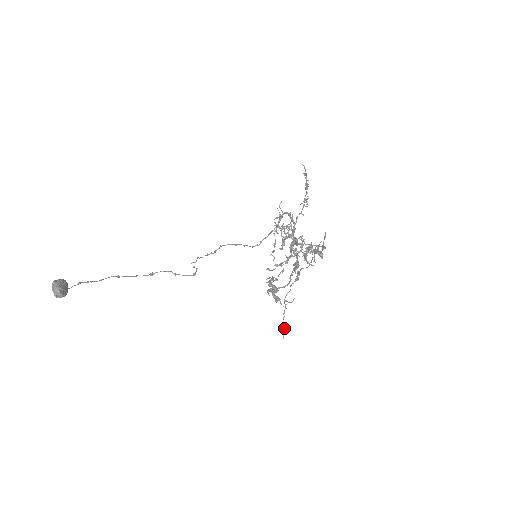
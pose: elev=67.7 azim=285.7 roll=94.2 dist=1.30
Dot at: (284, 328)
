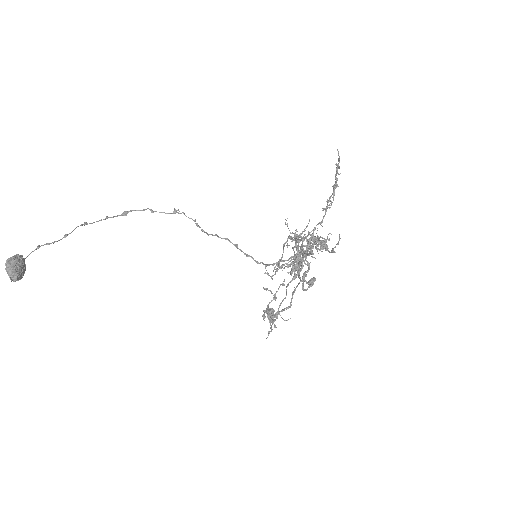
Dot at: (270, 331)
